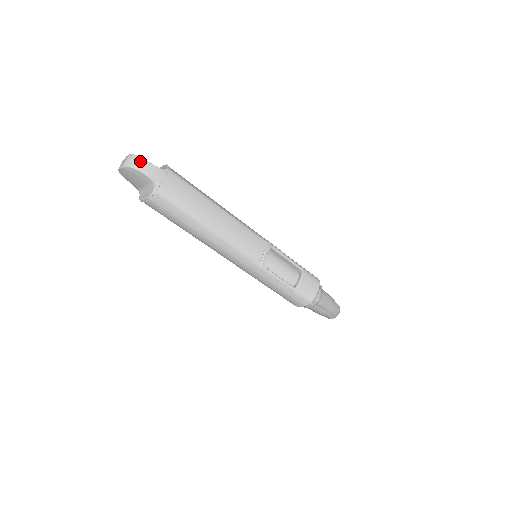
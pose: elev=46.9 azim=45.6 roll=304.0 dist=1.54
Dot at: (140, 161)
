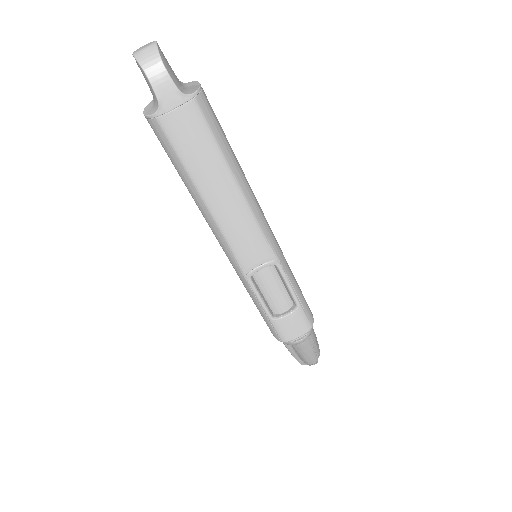
Dot at: (157, 63)
